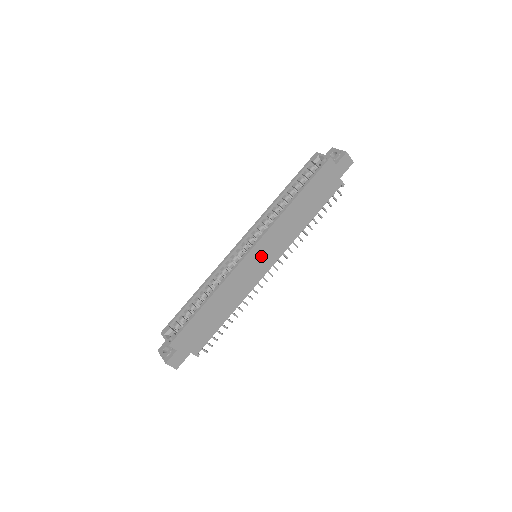
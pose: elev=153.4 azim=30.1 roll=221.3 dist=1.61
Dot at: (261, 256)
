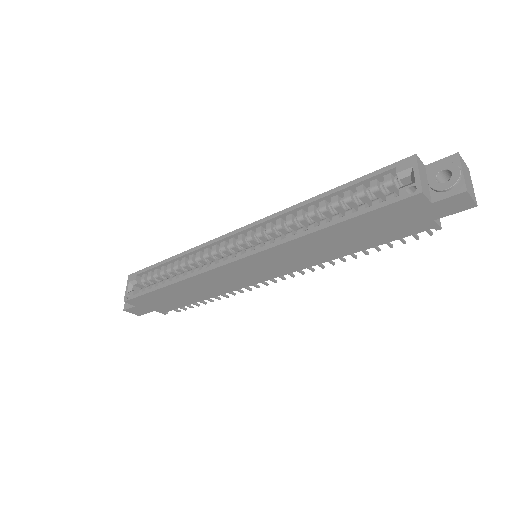
Dot at: (254, 268)
